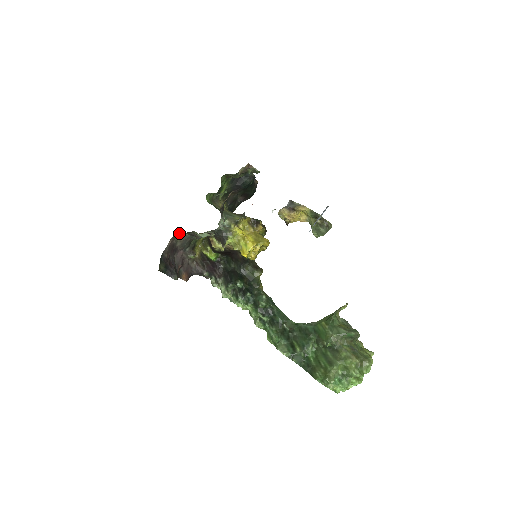
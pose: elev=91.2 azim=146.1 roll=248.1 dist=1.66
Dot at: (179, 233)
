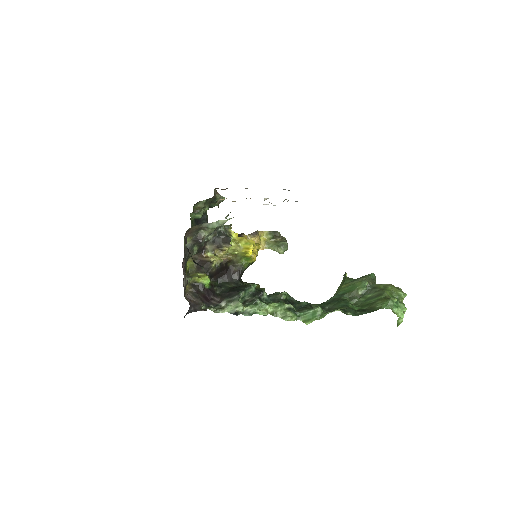
Dot at: (191, 228)
